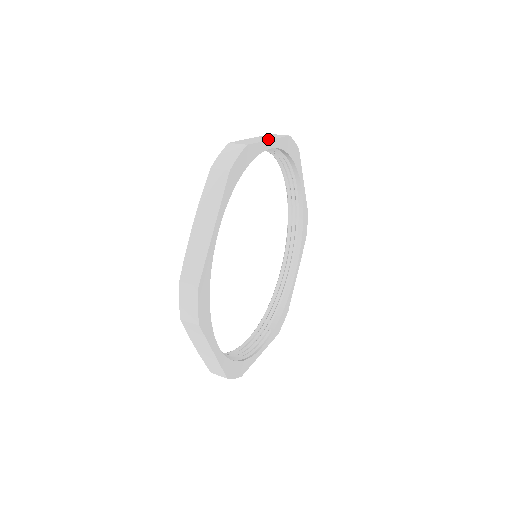
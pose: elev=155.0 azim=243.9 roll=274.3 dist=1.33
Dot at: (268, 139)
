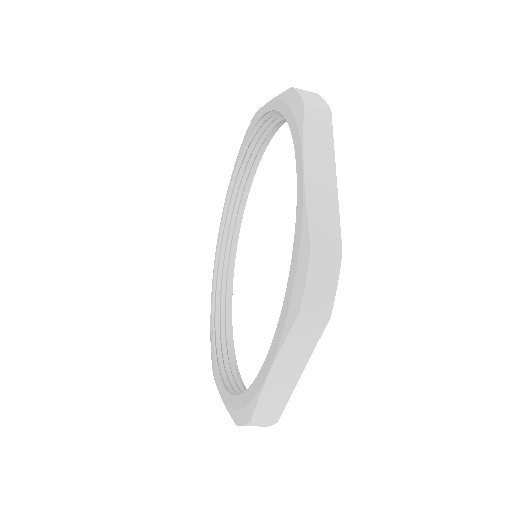
Dot at: occluded
